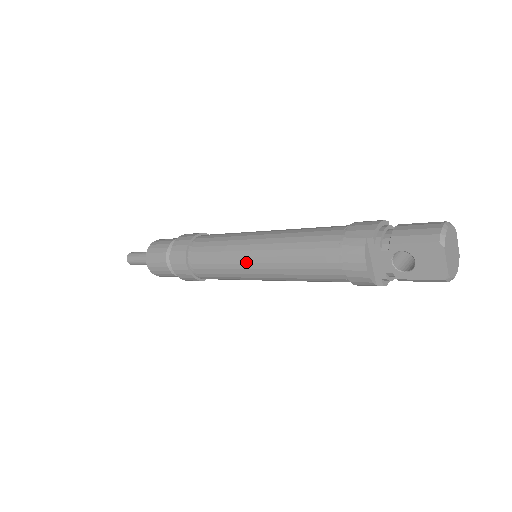
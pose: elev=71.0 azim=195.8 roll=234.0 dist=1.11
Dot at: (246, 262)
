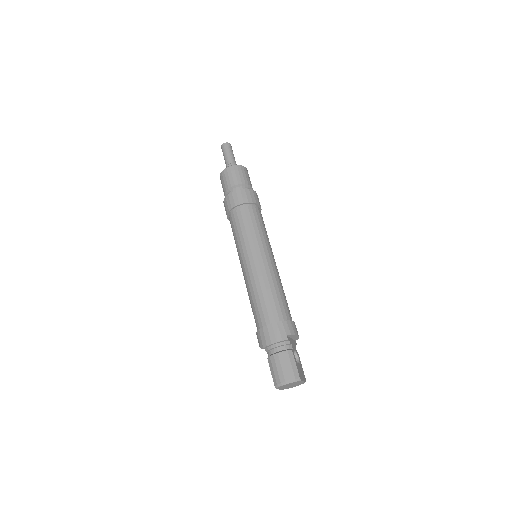
Dot at: occluded
